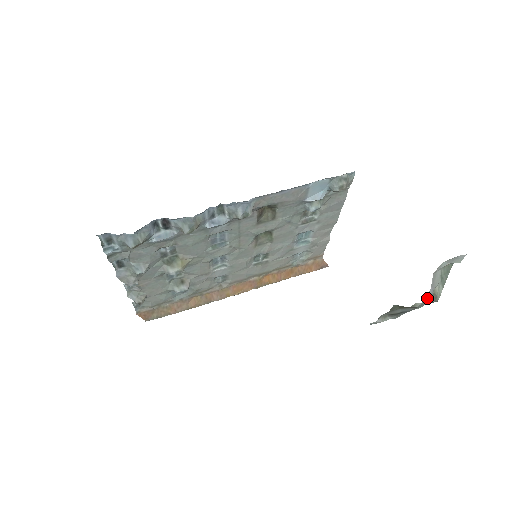
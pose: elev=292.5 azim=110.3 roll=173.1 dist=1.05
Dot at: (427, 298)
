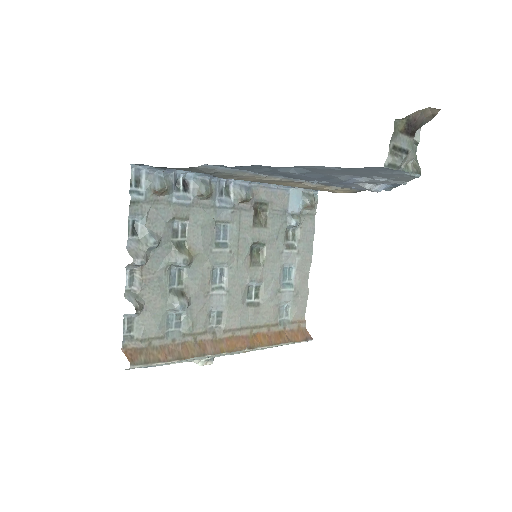
Dot at: (413, 143)
